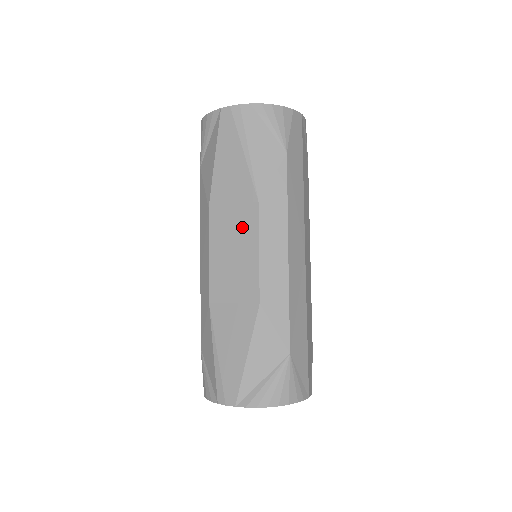
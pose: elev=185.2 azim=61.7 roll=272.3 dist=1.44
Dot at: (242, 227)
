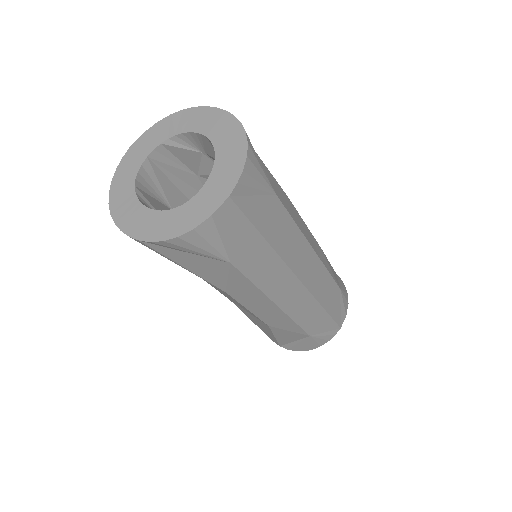
Dot at: (223, 292)
